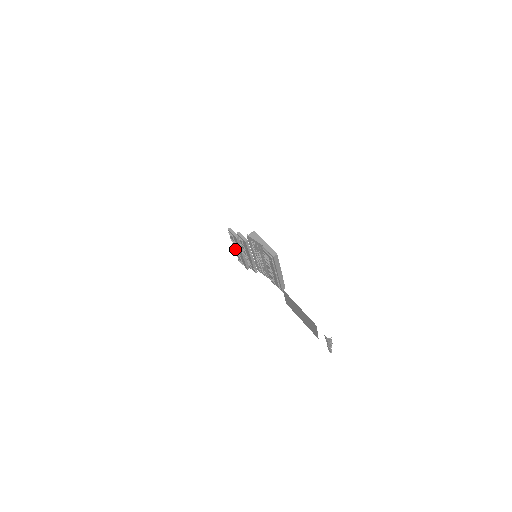
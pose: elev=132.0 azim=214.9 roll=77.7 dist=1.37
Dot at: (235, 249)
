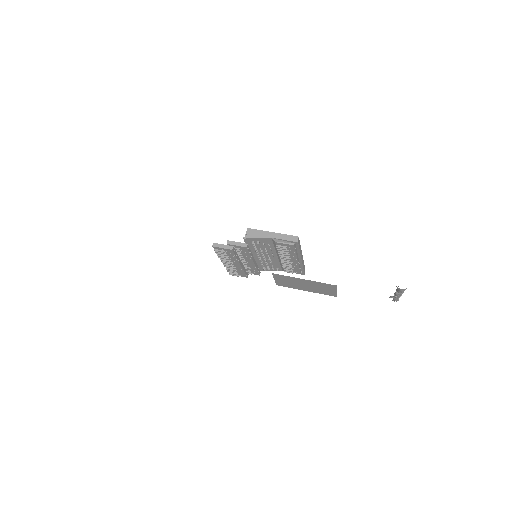
Dot at: (224, 264)
